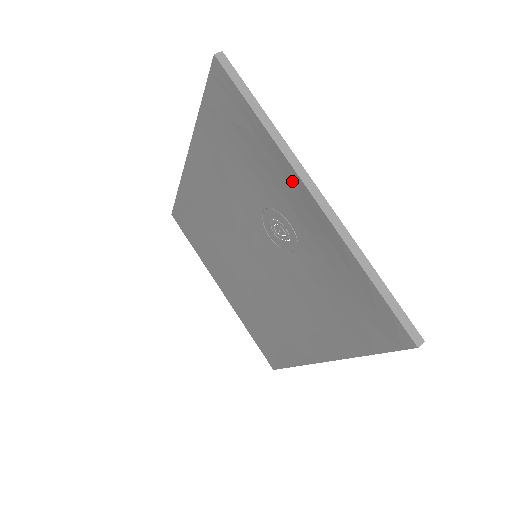
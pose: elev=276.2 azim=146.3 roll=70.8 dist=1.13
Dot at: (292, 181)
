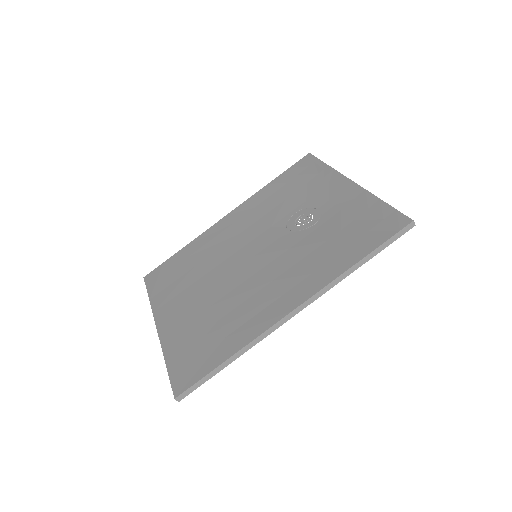
Dot at: (337, 182)
